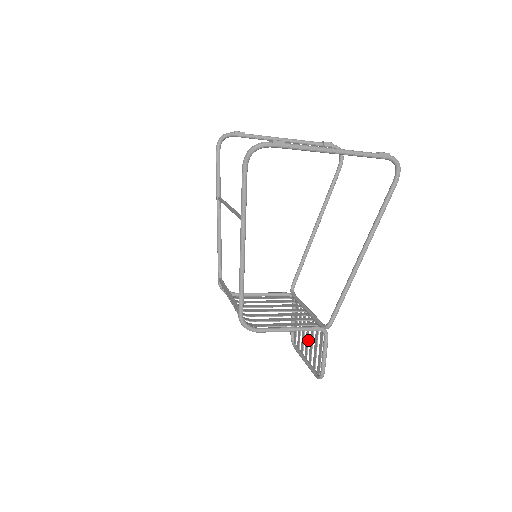
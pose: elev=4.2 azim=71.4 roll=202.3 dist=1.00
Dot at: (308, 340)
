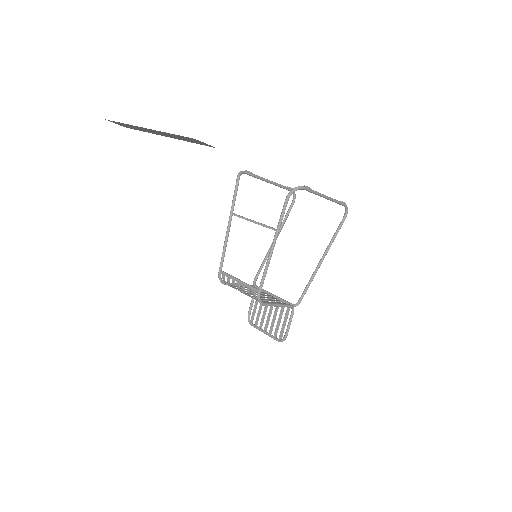
Dot at: occluded
